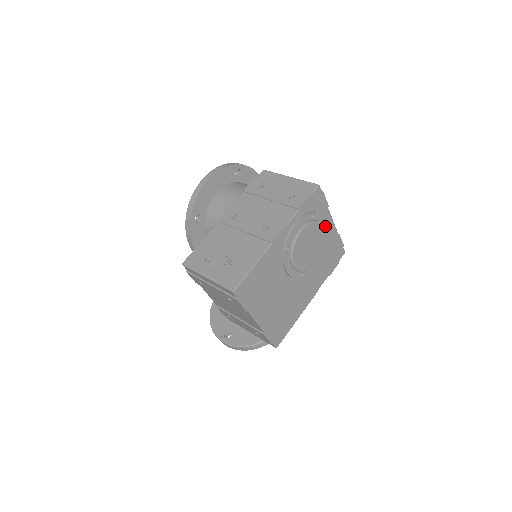
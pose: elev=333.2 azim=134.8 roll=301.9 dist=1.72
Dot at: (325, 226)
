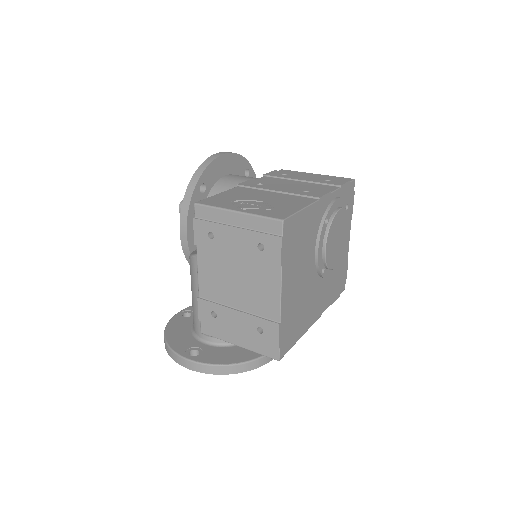
Dot at: occluded
